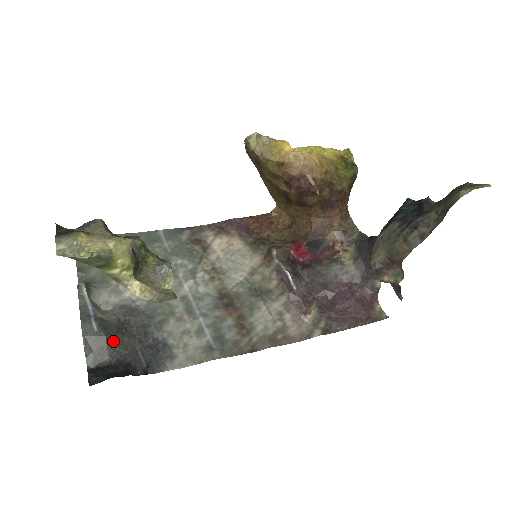
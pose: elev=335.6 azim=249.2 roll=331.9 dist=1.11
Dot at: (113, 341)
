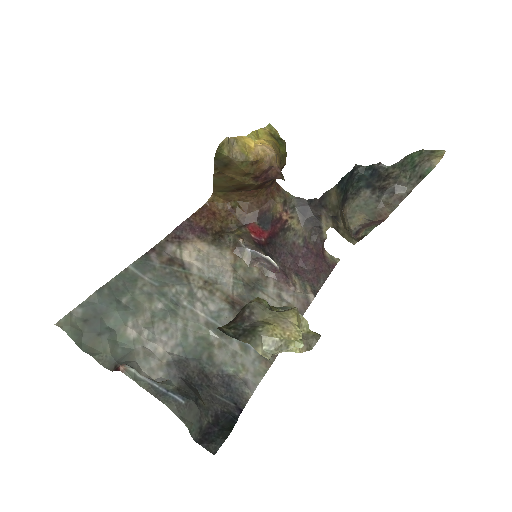
Dot at: (199, 402)
